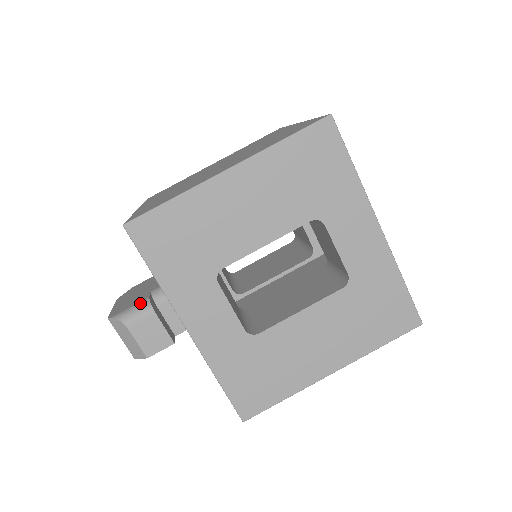
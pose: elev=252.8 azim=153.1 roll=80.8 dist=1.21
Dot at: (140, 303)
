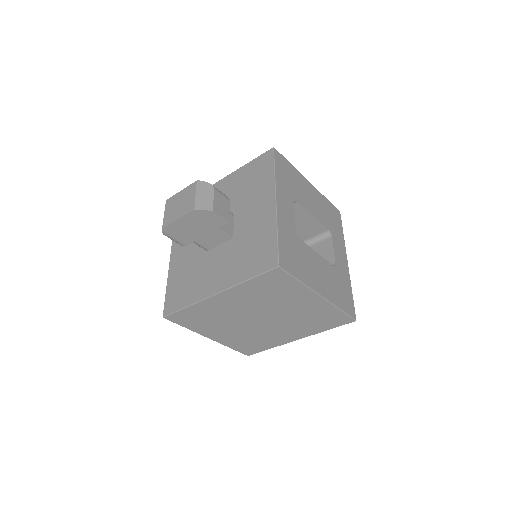
Dot at: occluded
